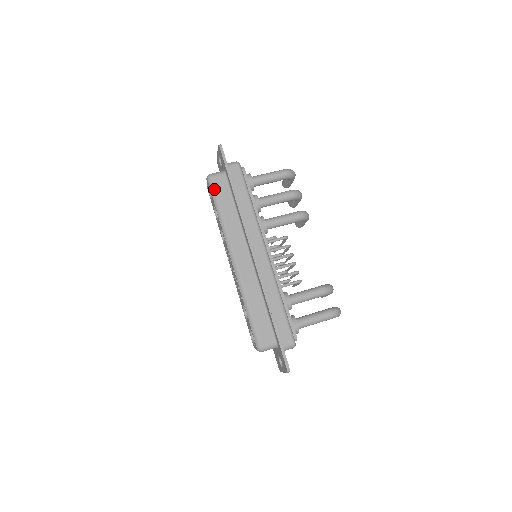
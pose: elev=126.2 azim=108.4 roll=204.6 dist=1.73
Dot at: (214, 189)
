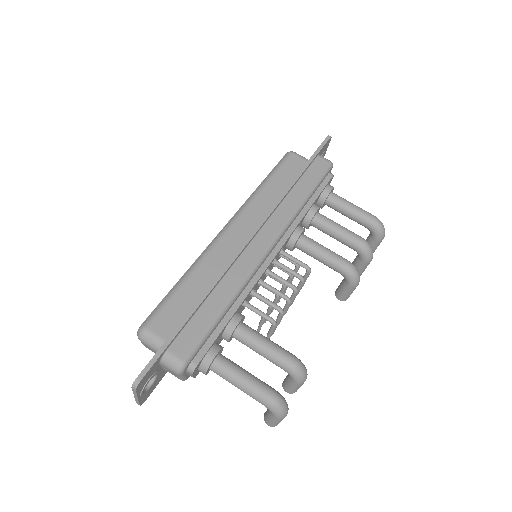
Dot at: (283, 162)
